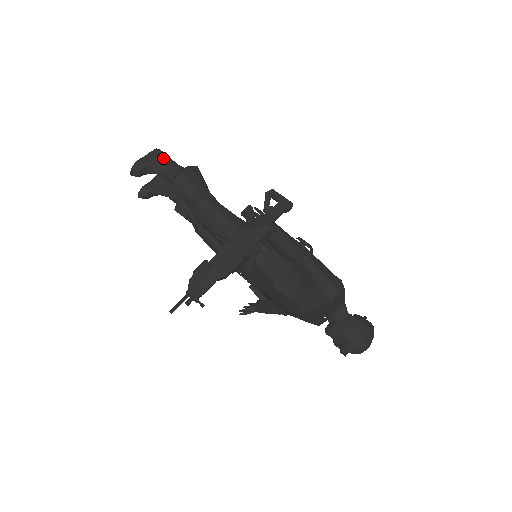
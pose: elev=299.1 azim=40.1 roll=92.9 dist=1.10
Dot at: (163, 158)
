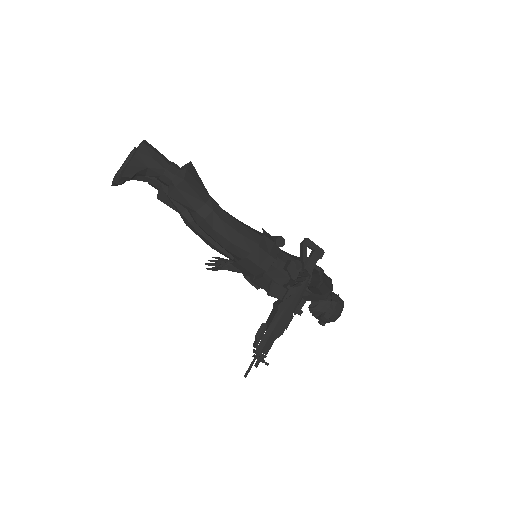
Dot at: (155, 157)
